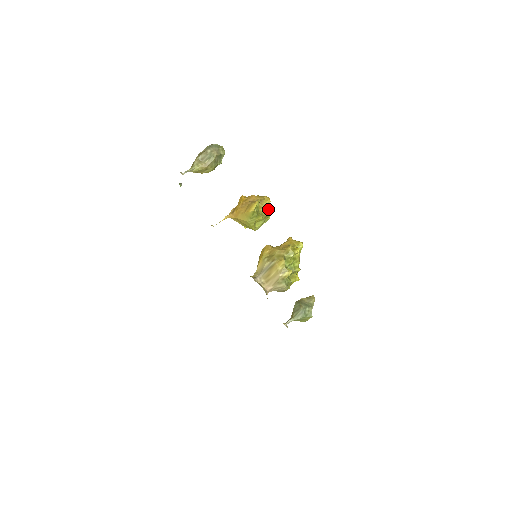
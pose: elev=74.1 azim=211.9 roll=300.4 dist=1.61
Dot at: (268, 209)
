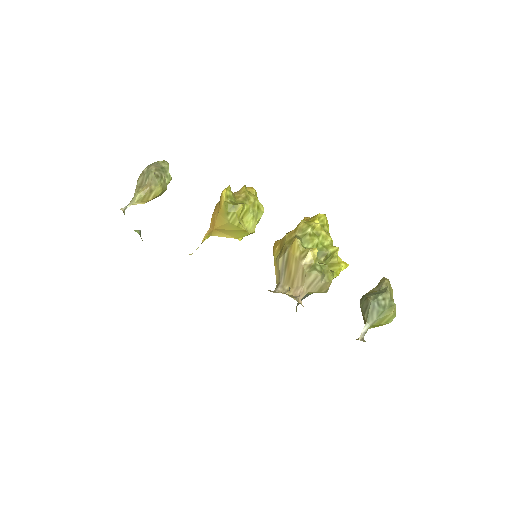
Dot at: (251, 196)
